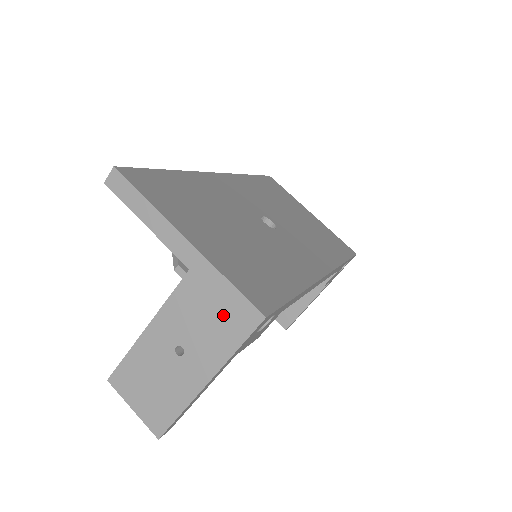
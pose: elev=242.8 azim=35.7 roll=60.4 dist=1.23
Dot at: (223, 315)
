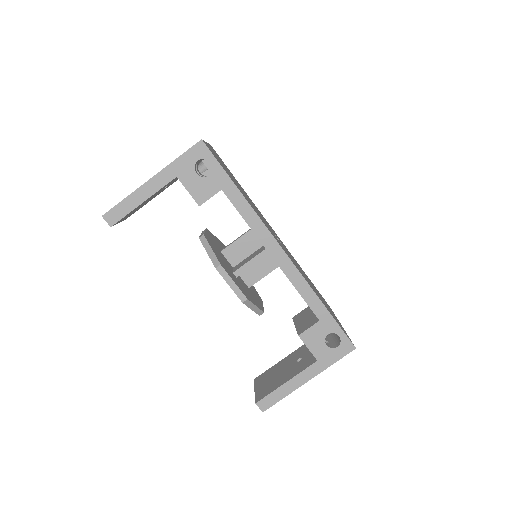
Dot at: occluded
